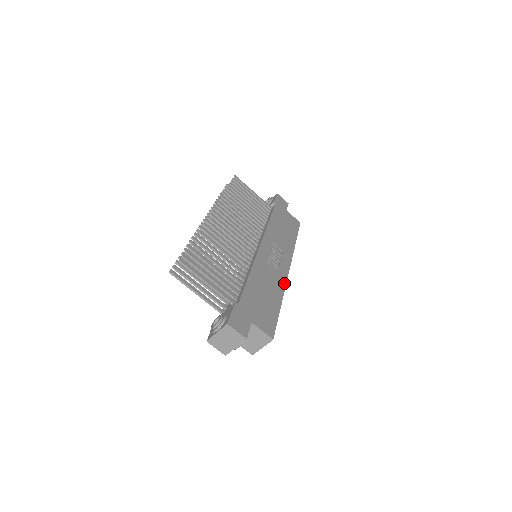
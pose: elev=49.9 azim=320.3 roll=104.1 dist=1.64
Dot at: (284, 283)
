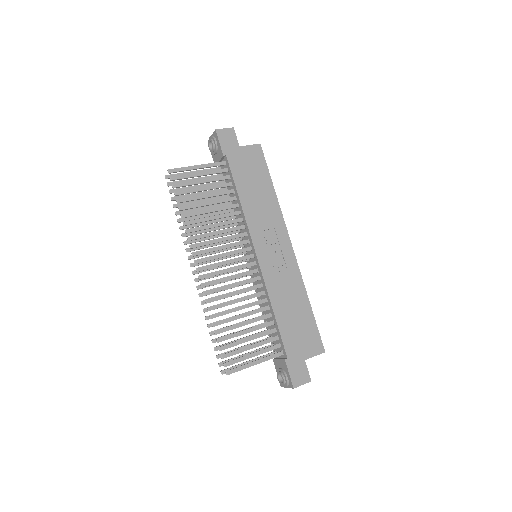
Dot at: (298, 273)
